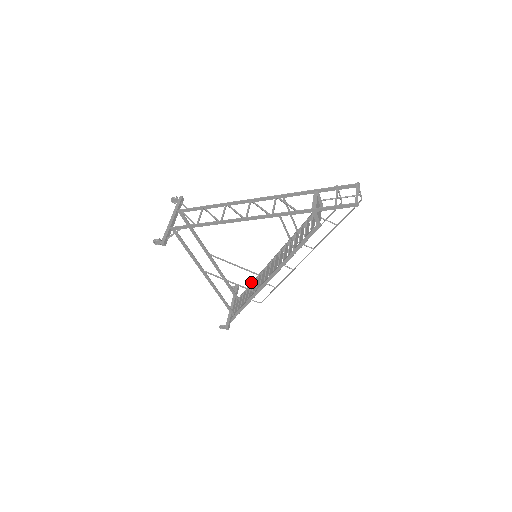
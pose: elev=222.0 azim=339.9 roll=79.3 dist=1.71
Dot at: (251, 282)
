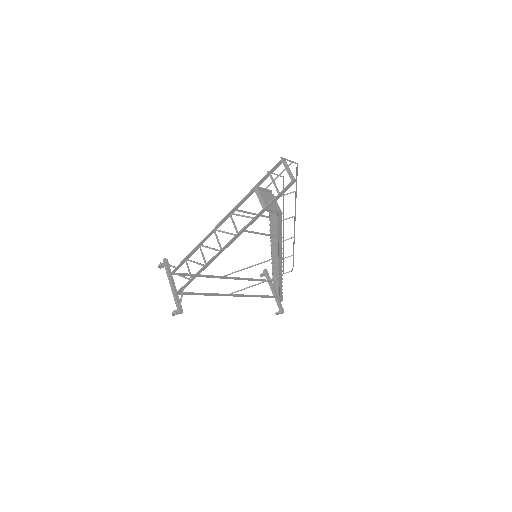
Dot at: occluded
